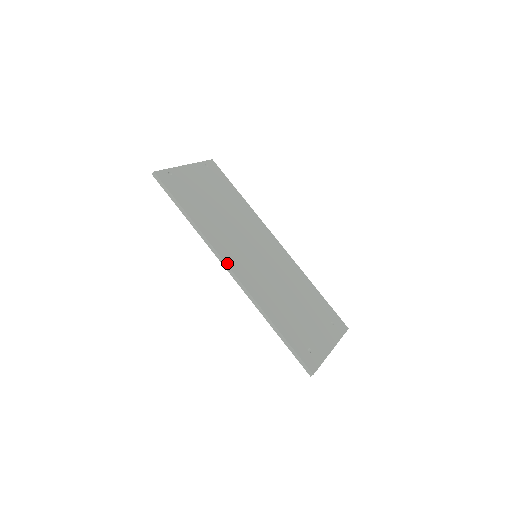
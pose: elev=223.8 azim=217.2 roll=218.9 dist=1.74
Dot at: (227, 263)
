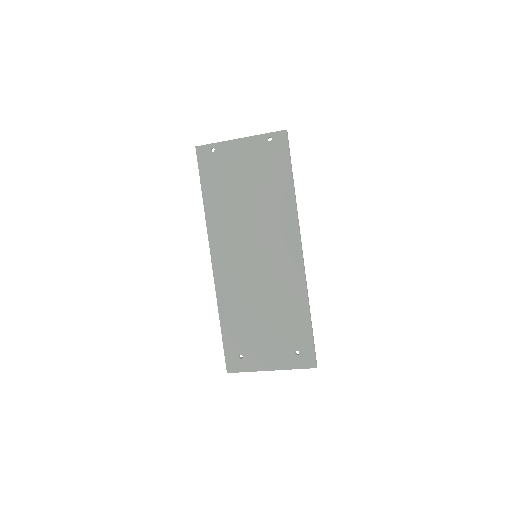
Dot at: (212, 254)
